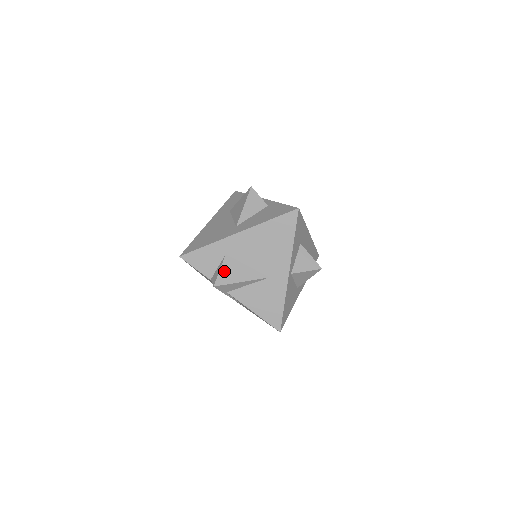
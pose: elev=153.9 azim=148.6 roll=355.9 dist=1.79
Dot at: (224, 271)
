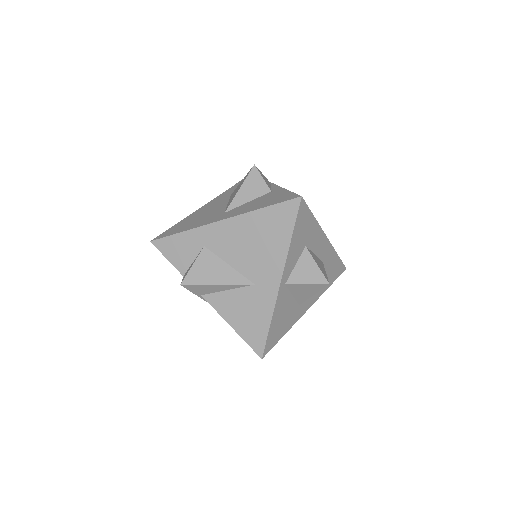
Dot at: (198, 267)
